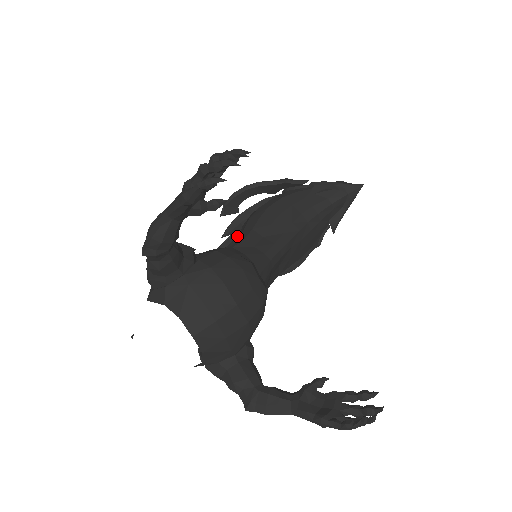
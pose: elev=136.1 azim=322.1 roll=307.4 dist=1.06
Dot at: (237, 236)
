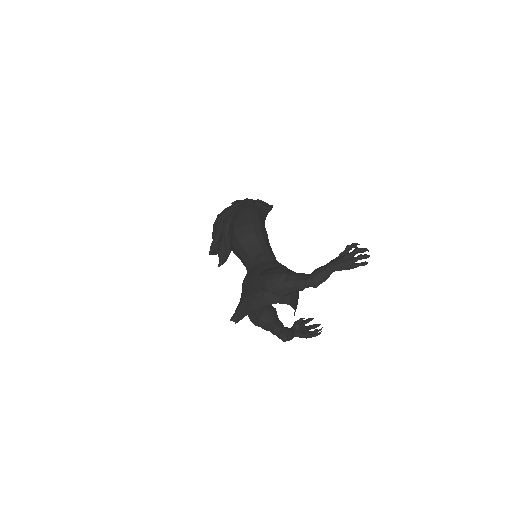
Dot at: (231, 238)
